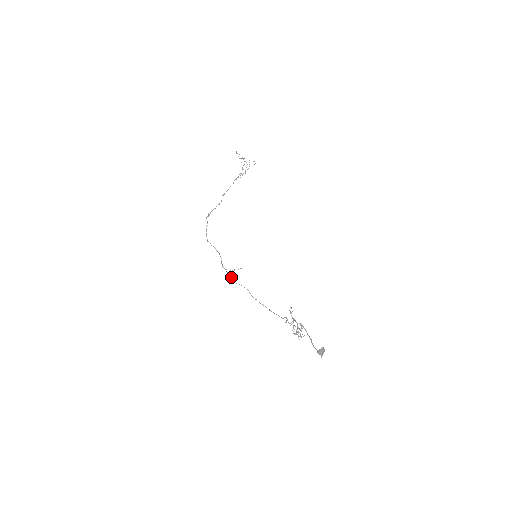
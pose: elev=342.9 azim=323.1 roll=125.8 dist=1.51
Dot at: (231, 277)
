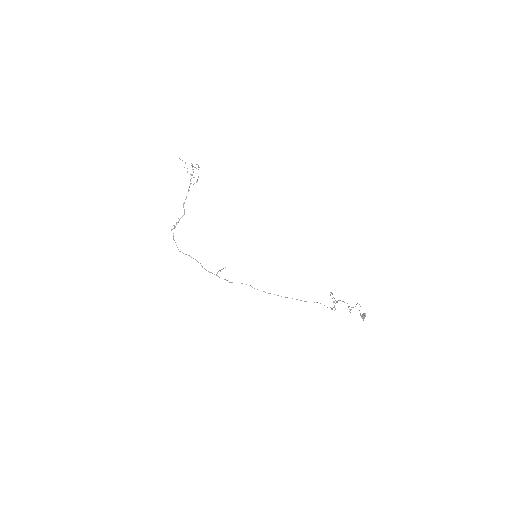
Dot at: occluded
